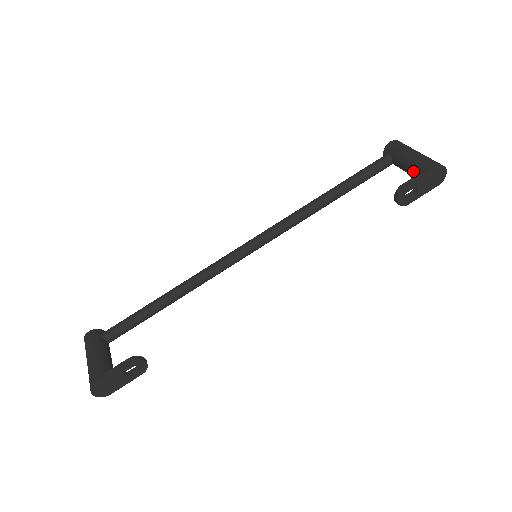
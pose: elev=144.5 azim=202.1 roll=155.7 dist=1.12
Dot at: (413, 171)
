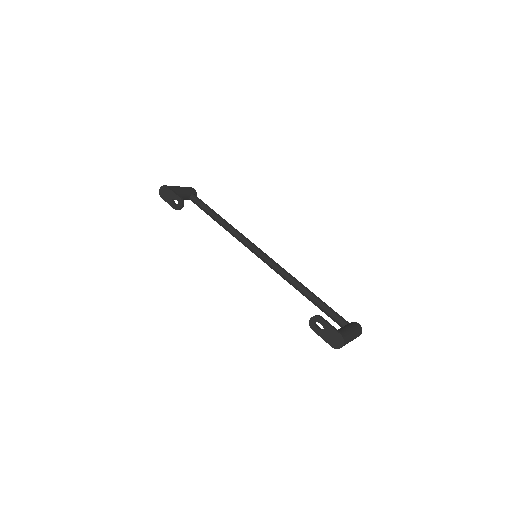
Dot at: occluded
